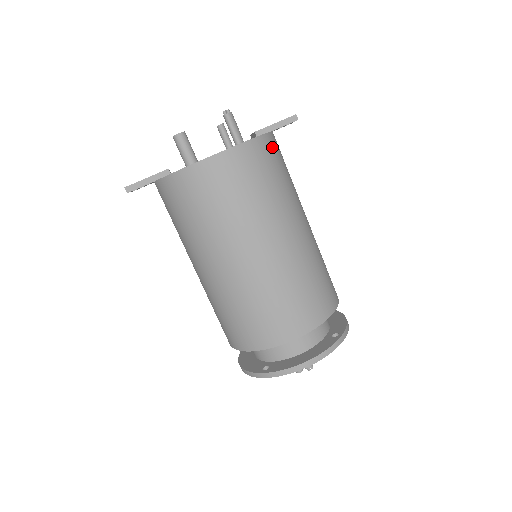
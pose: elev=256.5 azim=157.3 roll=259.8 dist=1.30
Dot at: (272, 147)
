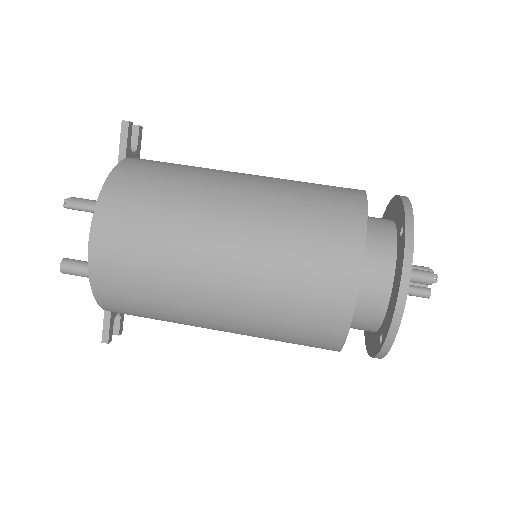
Dot at: (129, 174)
